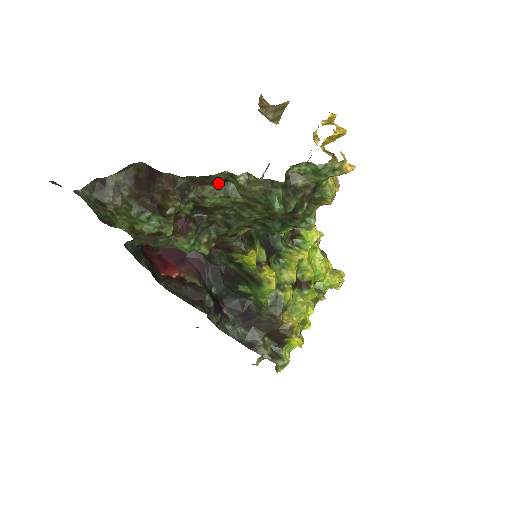
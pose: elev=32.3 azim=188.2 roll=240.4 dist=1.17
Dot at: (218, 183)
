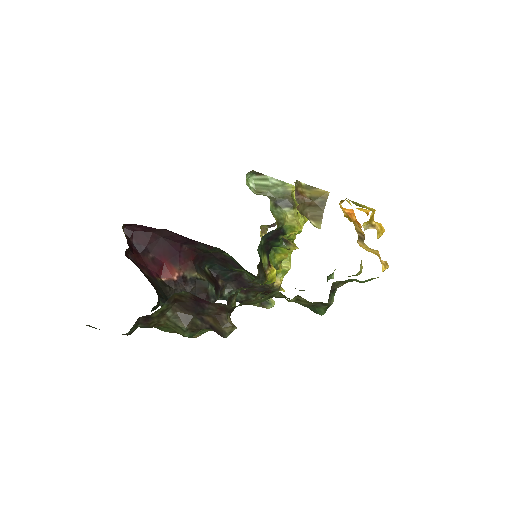
Dot at: (265, 296)
